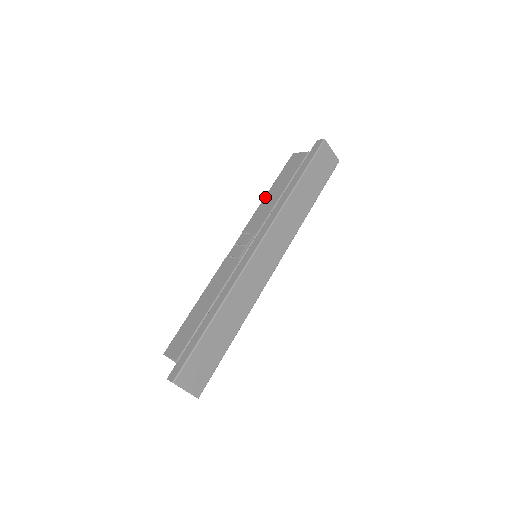
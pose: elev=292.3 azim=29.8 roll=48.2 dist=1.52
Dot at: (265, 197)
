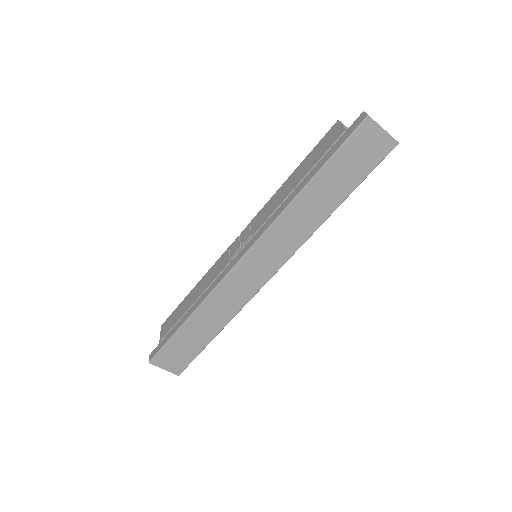
Dot at: (284, 182)
